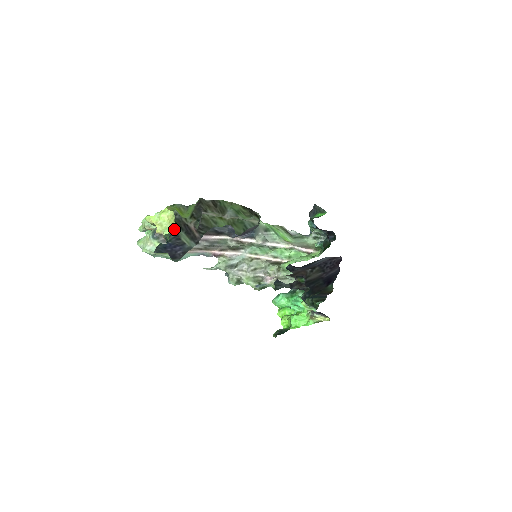
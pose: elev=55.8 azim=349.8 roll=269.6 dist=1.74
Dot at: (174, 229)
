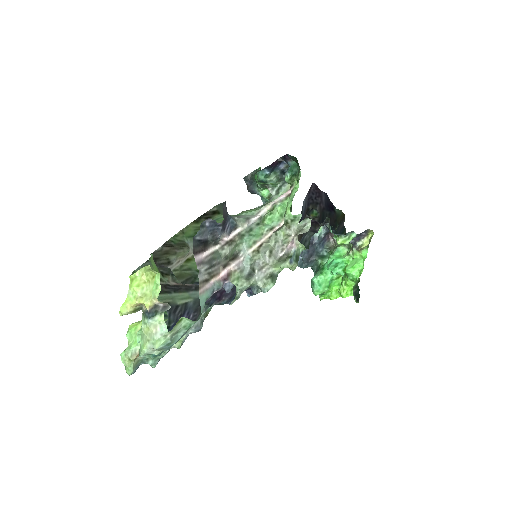
Dot at: occluded
